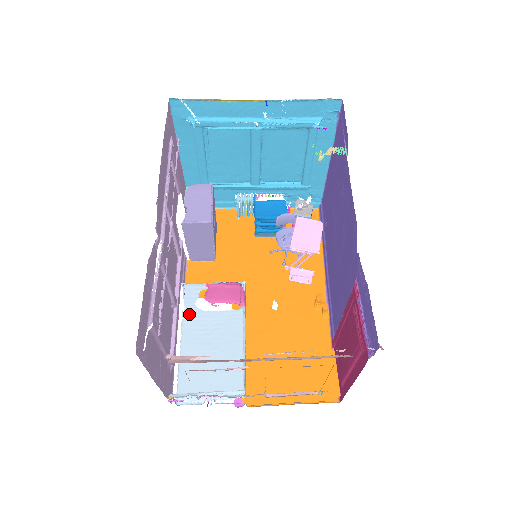
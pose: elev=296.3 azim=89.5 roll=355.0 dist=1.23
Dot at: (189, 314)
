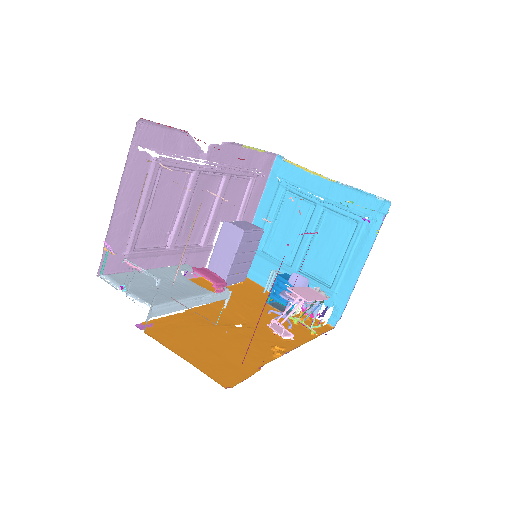
Dot at: (172, 269)
